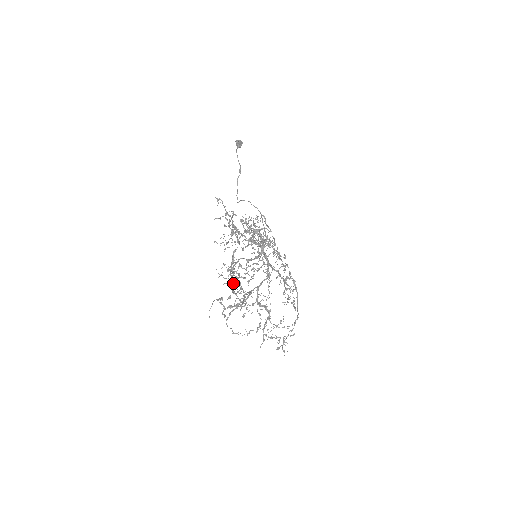
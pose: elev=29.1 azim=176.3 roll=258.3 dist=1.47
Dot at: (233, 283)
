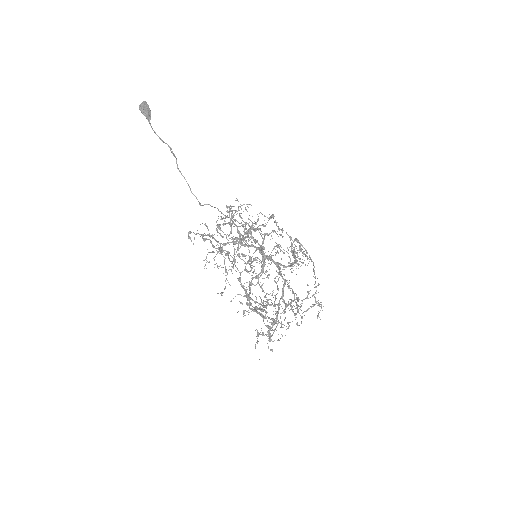
Dot at: occluded
